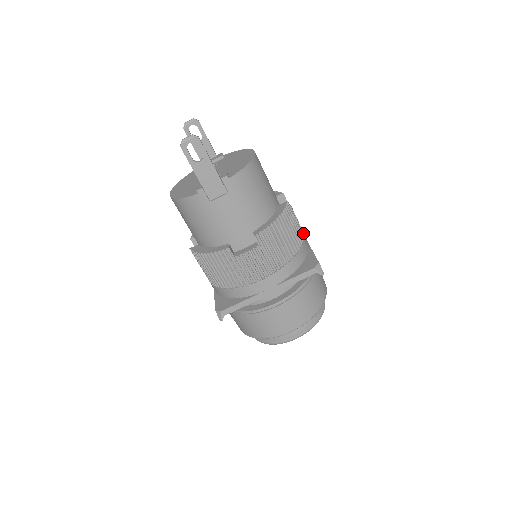
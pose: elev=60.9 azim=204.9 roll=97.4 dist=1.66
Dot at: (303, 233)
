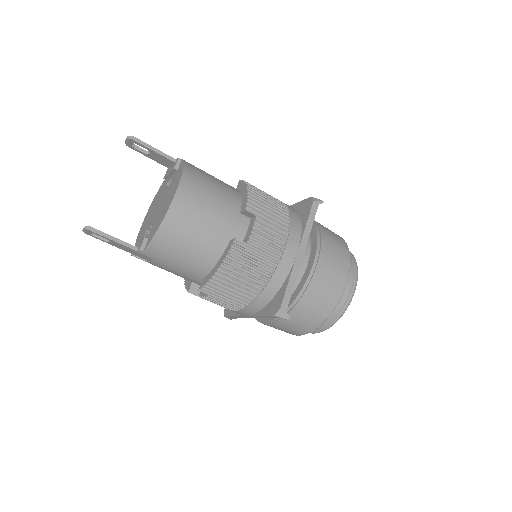
Dot at: (279, 255)
